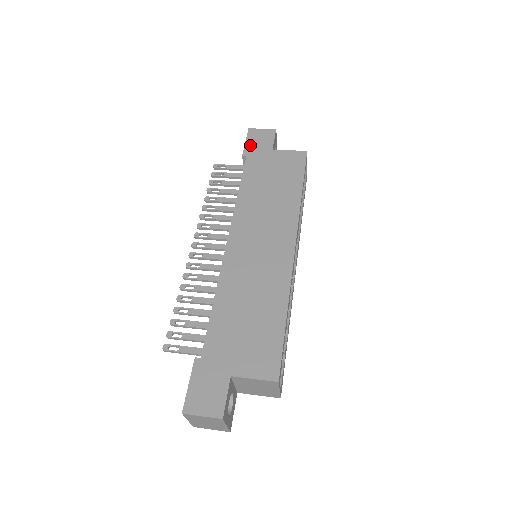
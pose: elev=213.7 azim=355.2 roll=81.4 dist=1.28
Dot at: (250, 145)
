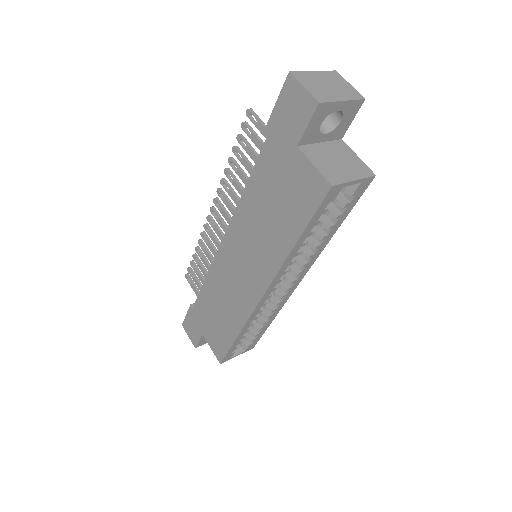
Dot at: (278, 115)
